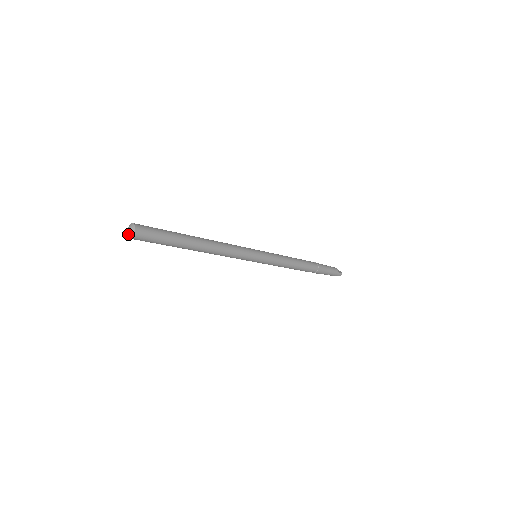
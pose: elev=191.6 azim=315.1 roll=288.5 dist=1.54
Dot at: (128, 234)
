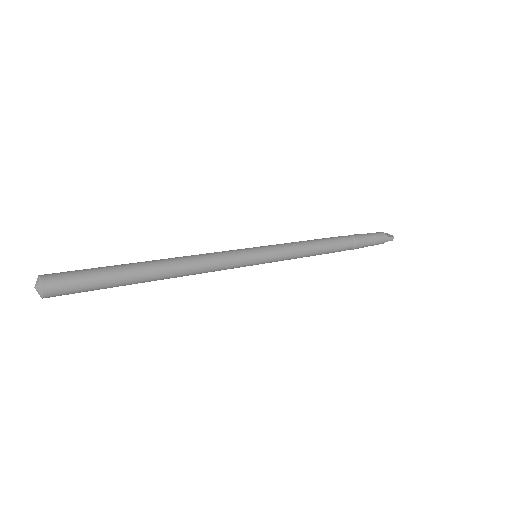
Dot at: occluded
